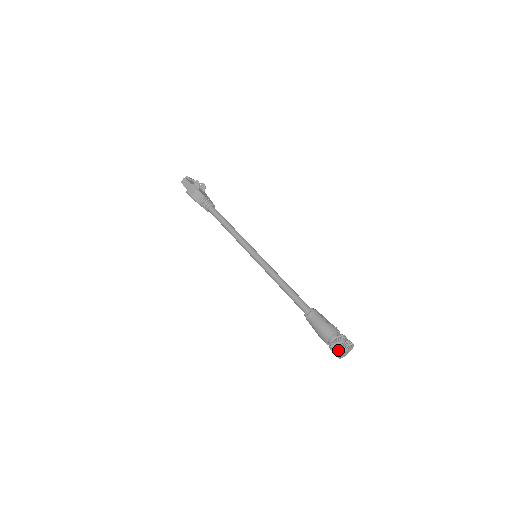
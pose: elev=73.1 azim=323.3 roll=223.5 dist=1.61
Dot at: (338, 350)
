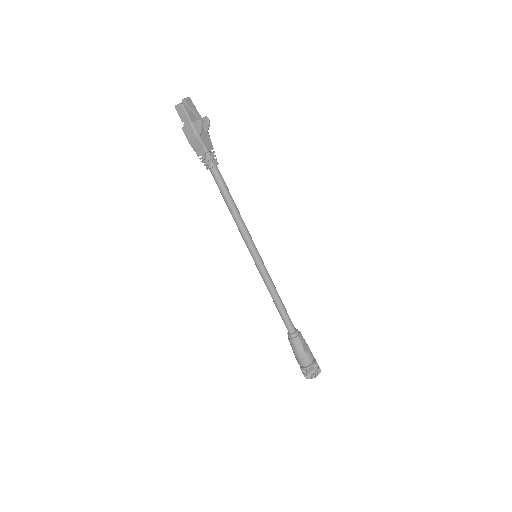
Dot at: (306, 377)
